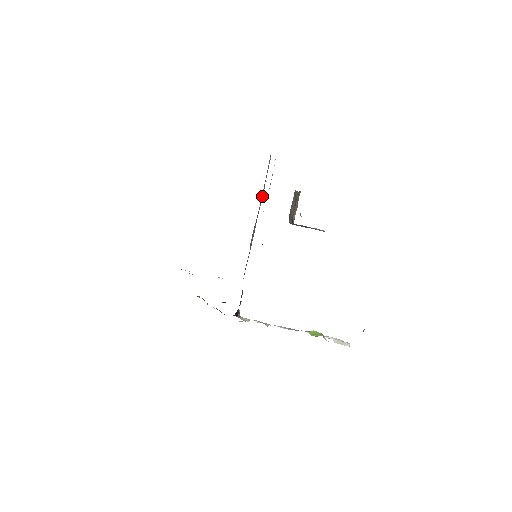
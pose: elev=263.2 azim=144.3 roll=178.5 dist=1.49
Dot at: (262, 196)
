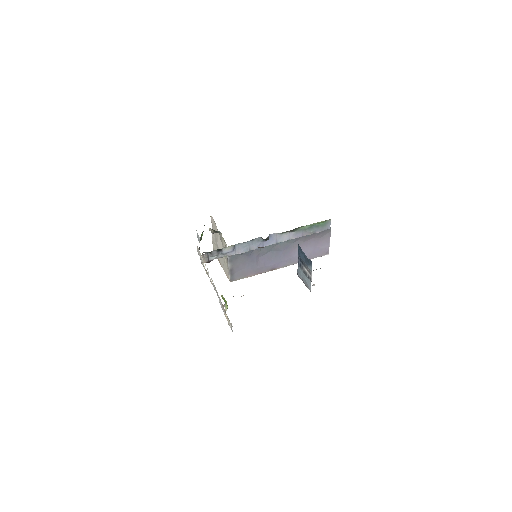
Dot at: occluded
